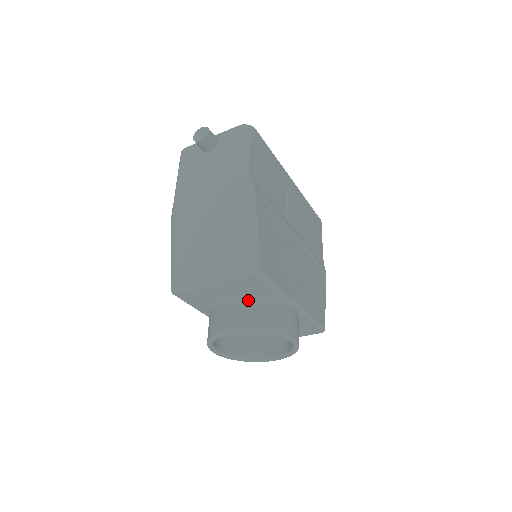
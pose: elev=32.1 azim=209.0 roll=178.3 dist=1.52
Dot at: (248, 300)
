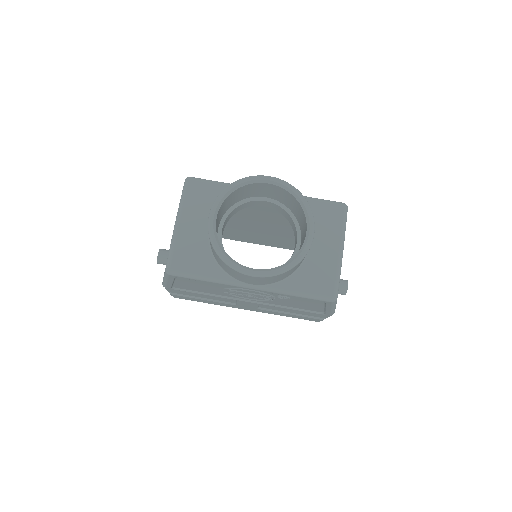
Dot at: occluded
